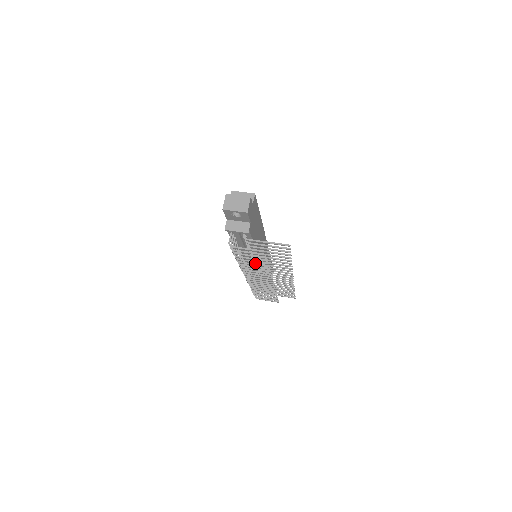
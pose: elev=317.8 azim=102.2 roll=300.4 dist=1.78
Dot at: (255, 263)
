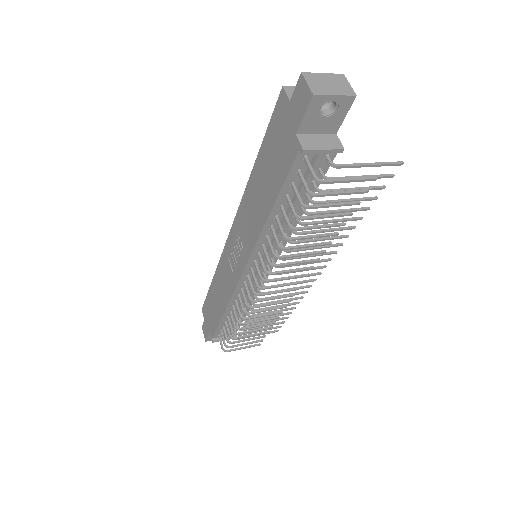
Dot at: (288, 250)
